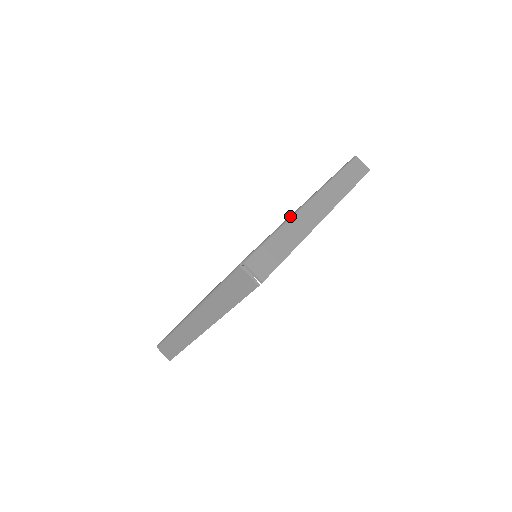
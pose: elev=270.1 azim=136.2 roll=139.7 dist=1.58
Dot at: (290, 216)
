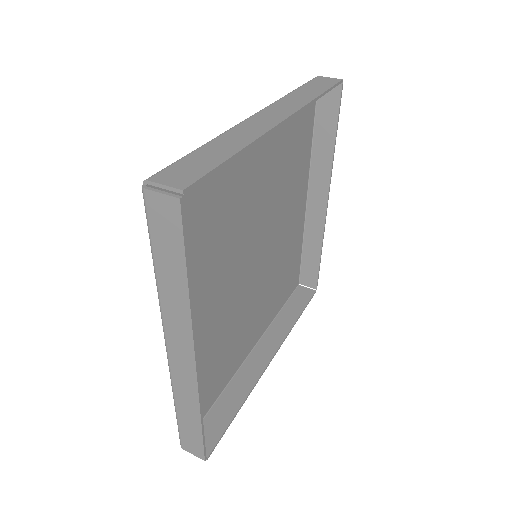
Dot at: (308, 164)
